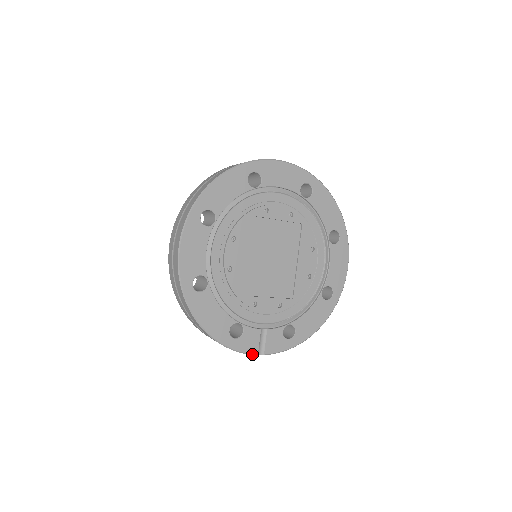
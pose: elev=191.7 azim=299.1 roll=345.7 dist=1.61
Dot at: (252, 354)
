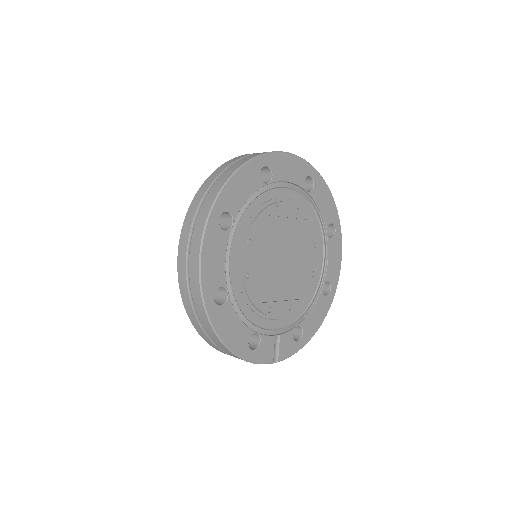
Dot at: (268, 363)
